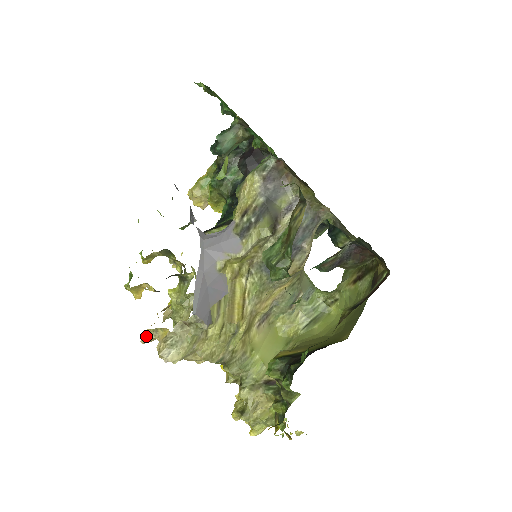
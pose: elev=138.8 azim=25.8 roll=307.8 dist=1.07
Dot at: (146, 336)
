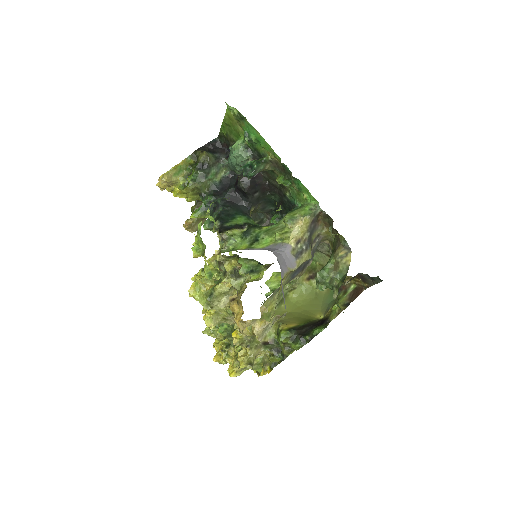
Dot at: (247, 324)
